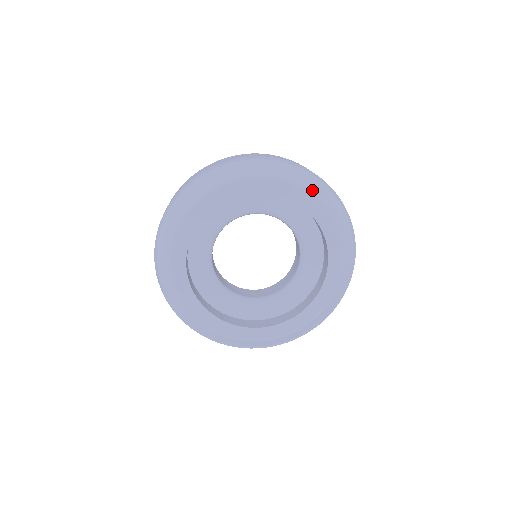
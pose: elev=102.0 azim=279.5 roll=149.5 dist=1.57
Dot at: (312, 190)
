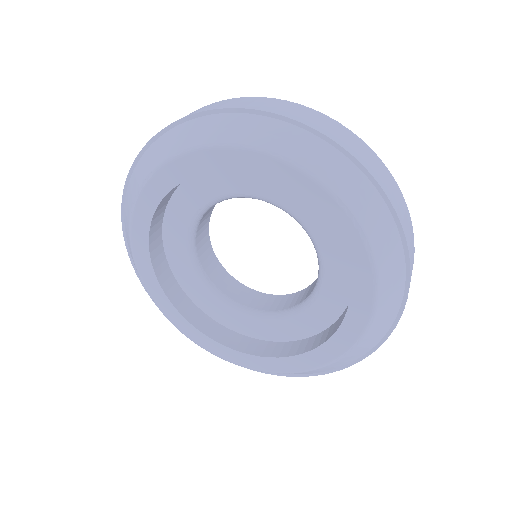
Dot at: (348, 200)
